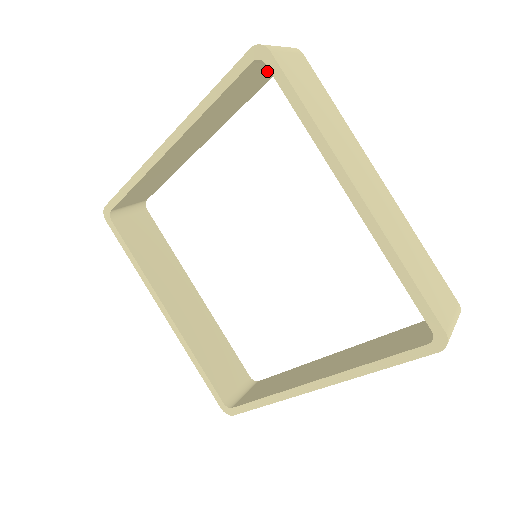
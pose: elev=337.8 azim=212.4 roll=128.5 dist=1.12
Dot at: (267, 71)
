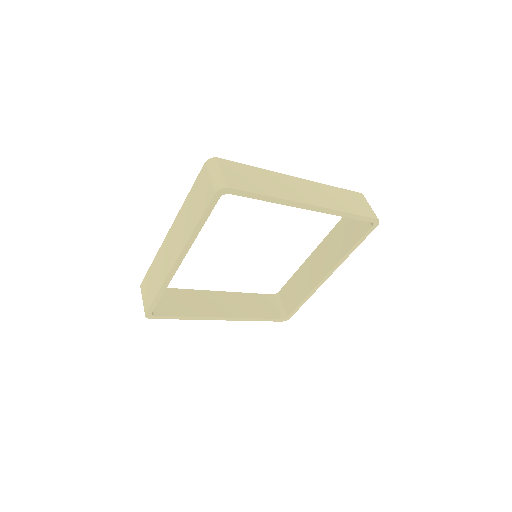
Dot at: occluded
